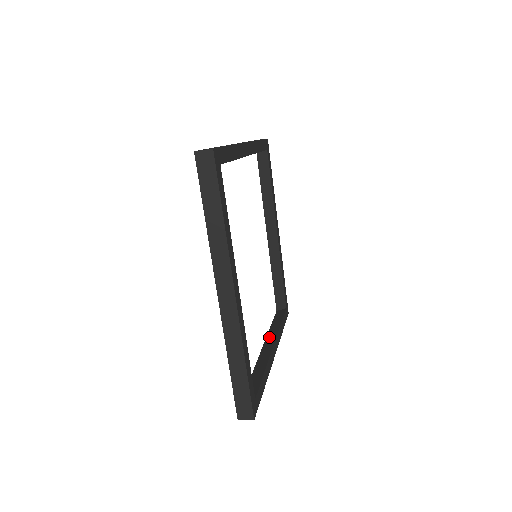
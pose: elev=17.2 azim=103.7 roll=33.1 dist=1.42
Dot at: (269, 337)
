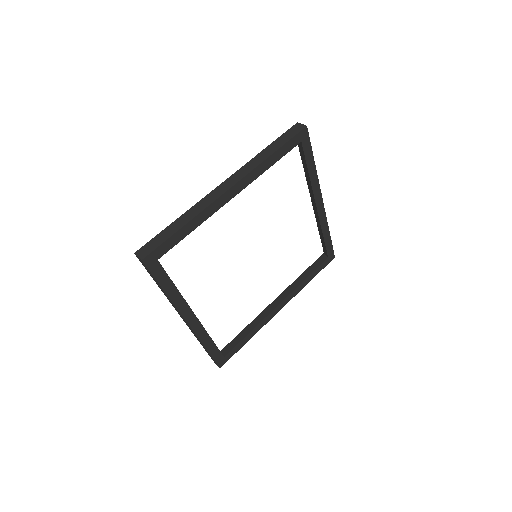
Dot at: (287, 290)
